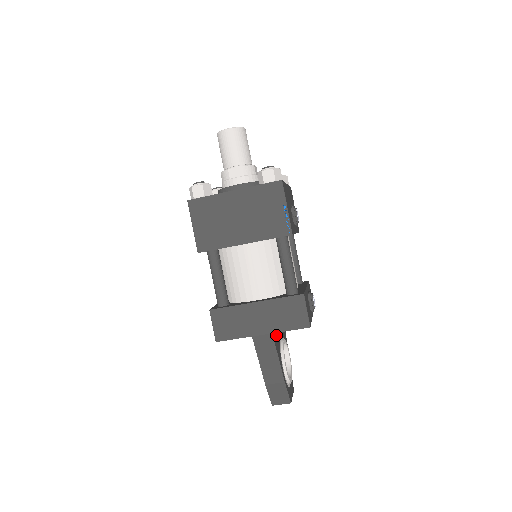
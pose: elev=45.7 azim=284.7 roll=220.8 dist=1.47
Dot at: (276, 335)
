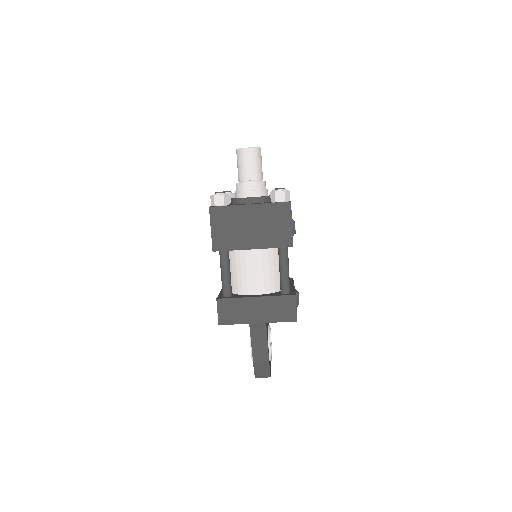
Dot at: occluded
